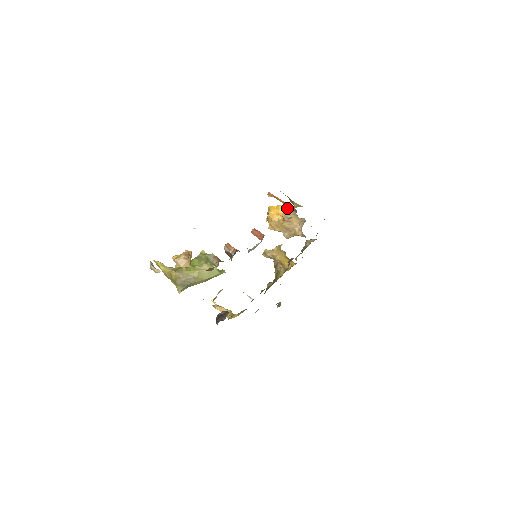
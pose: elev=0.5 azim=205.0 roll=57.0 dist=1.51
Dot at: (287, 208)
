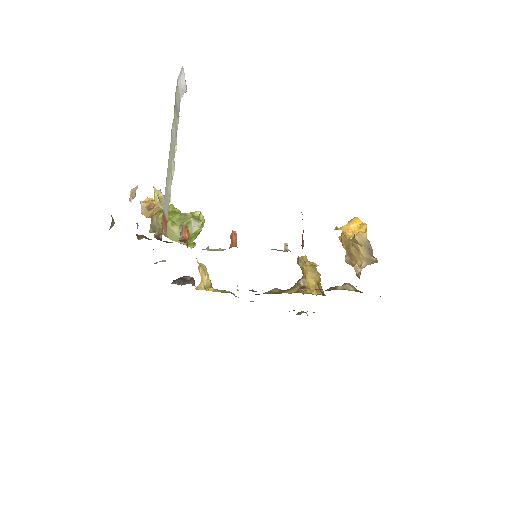
Dot at: (360, 234)
